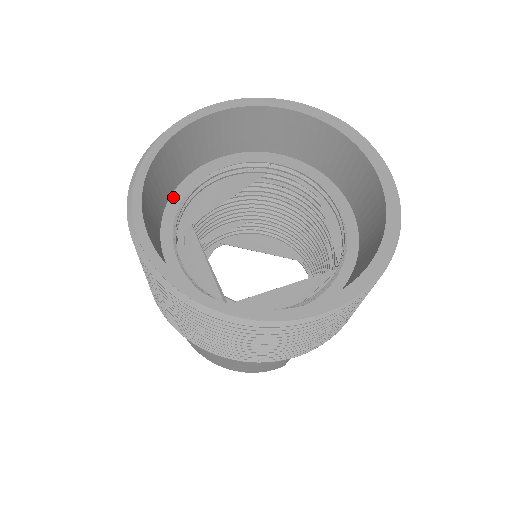
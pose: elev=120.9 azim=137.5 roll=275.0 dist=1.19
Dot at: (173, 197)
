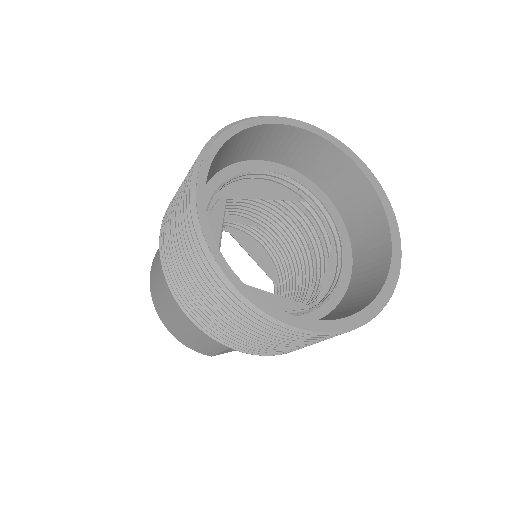
Dot at: (230, 167)
